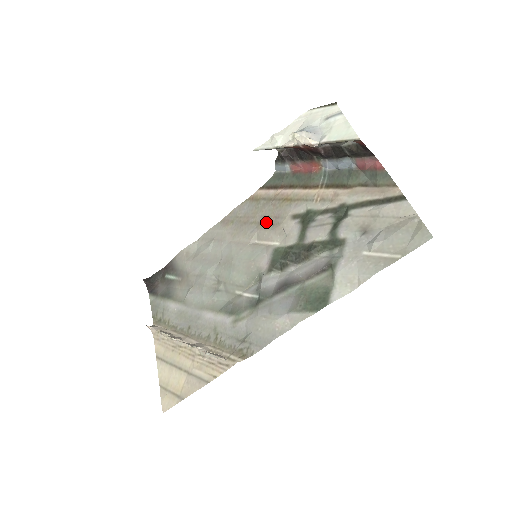
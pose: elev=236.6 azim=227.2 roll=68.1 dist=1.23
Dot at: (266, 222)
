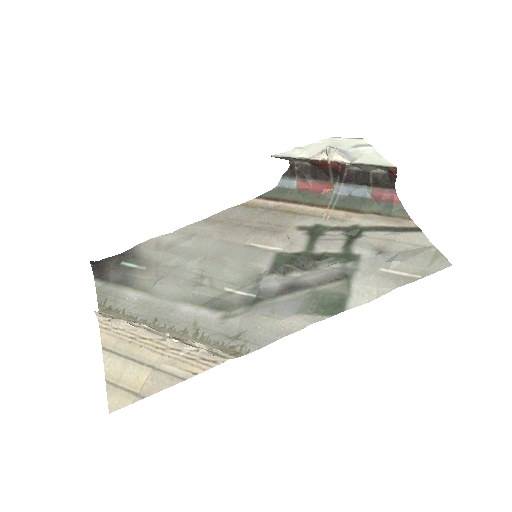
Dot at: (265, 228)
